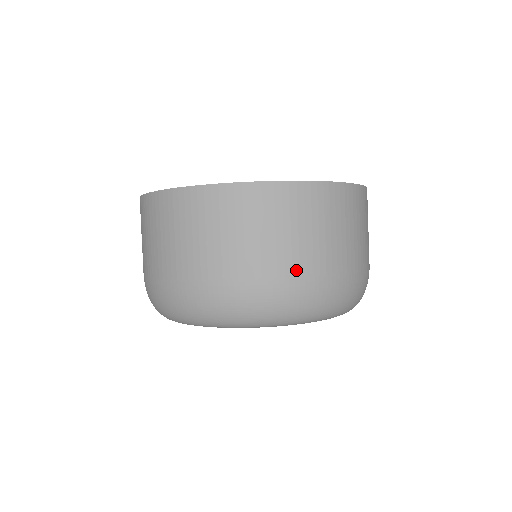
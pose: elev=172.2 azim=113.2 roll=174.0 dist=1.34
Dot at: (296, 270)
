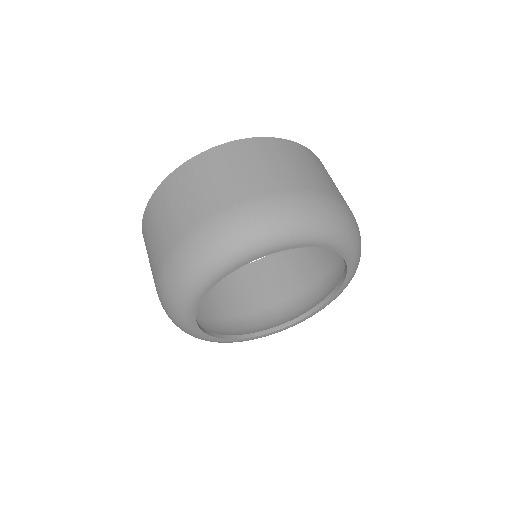
Dot at: (264, 189)
